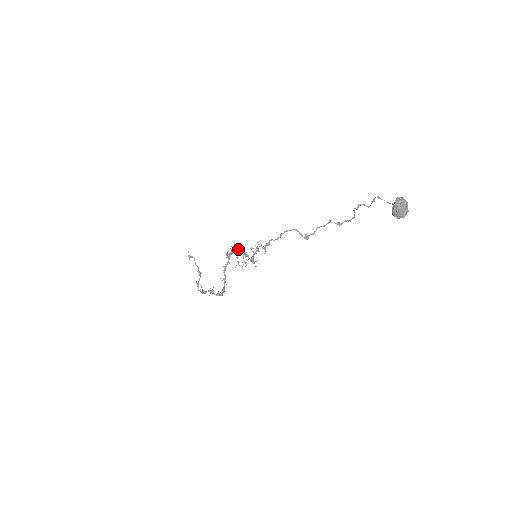
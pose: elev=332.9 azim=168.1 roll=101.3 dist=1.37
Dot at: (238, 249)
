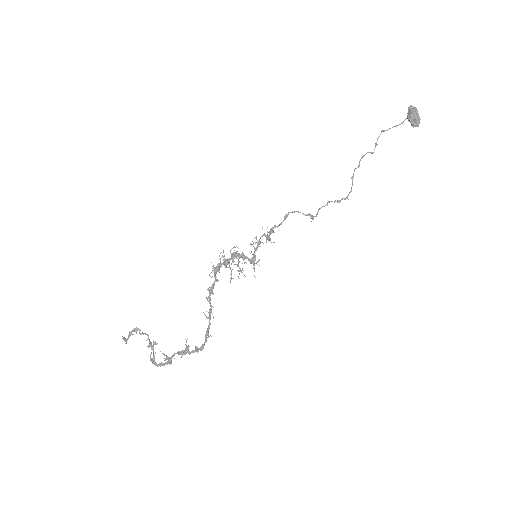
Dot at: (231, 253)
